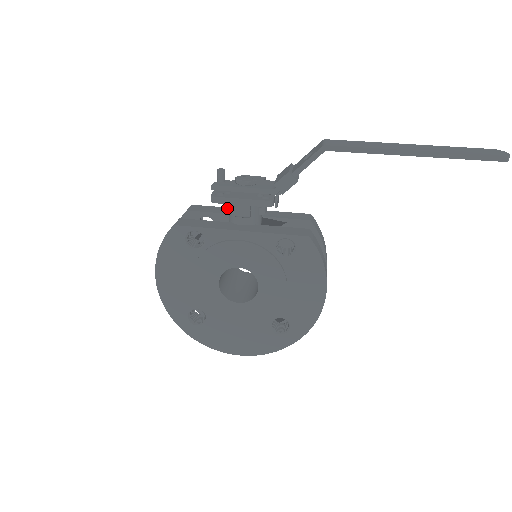
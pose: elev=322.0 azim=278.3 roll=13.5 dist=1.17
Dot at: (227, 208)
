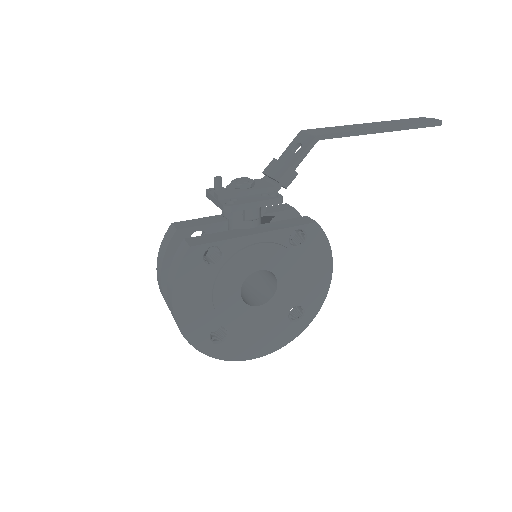
Dot at: (230, 215)
